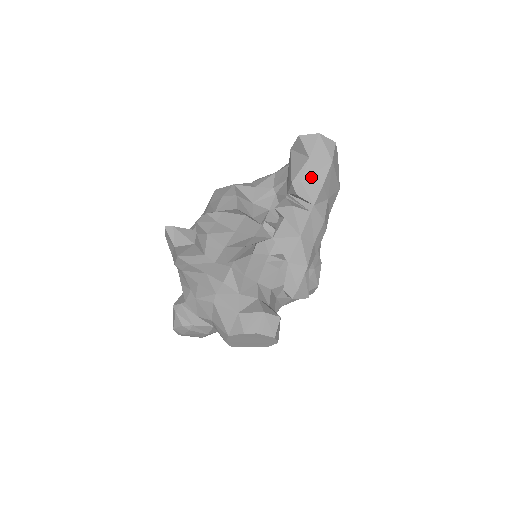
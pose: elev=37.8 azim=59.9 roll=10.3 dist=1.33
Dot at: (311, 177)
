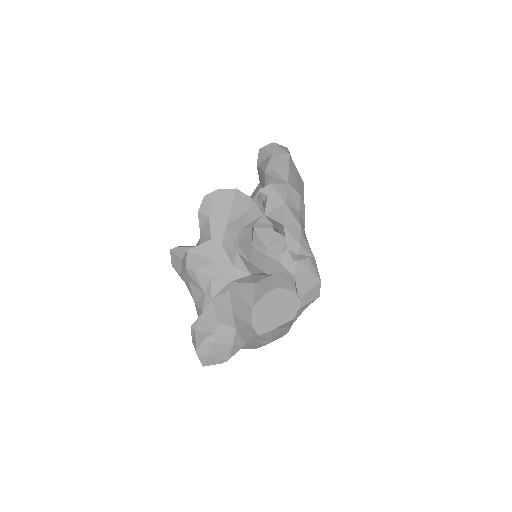
Dot at: (278, 165)
